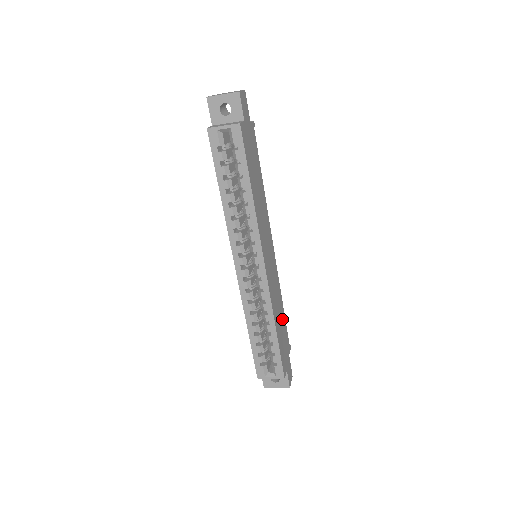
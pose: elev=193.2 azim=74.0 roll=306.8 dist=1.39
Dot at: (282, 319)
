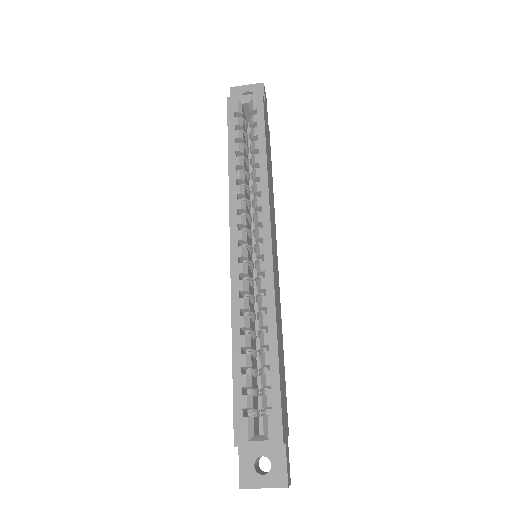
Dot at: (282, 359)
